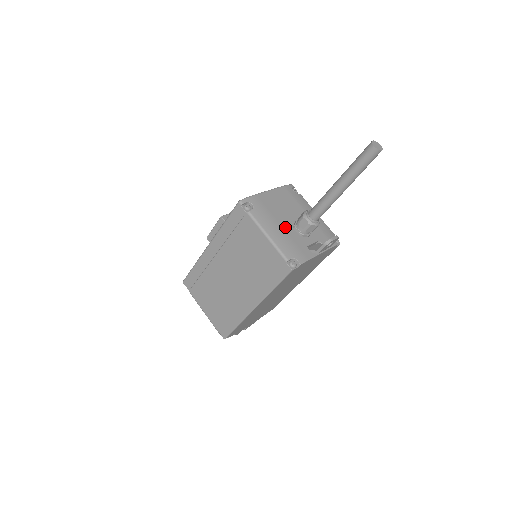
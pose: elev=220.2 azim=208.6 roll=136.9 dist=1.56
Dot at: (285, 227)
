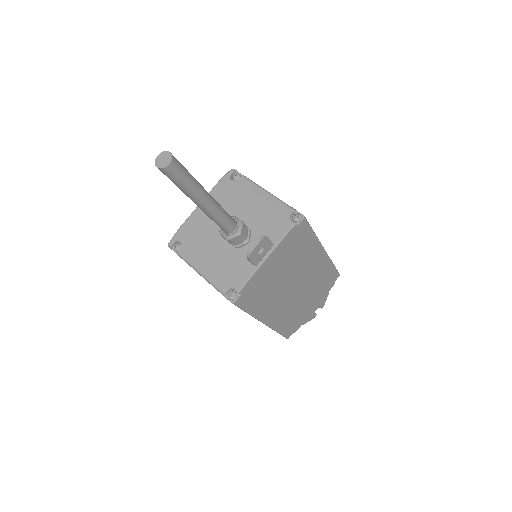
Dot at: (218, 248)
